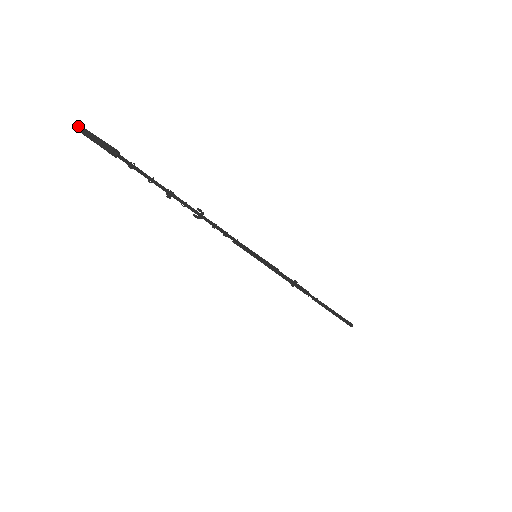
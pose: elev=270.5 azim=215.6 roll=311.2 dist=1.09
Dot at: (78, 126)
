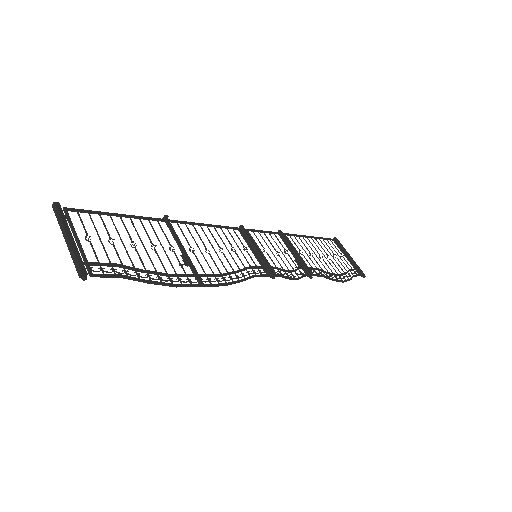
Dot at: (55, 210)
